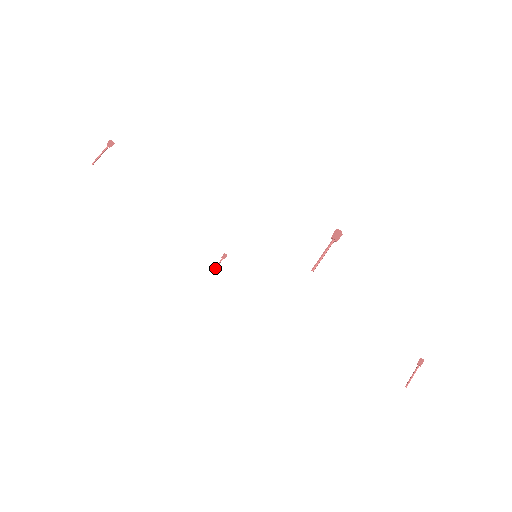
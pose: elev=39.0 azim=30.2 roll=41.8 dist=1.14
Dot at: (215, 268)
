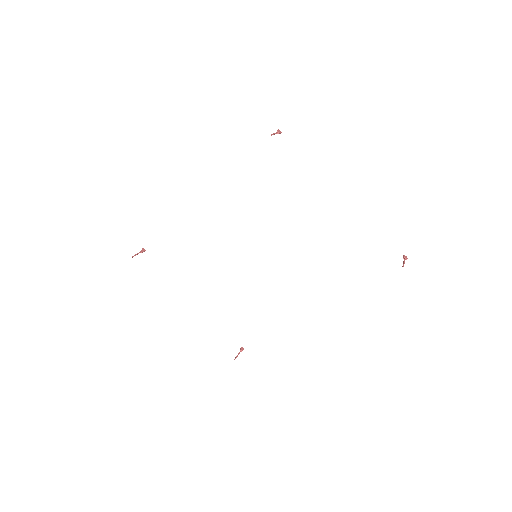
Dot at: (236, 356)
